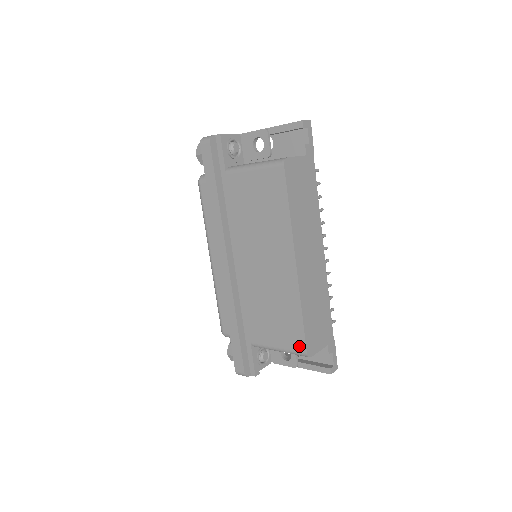
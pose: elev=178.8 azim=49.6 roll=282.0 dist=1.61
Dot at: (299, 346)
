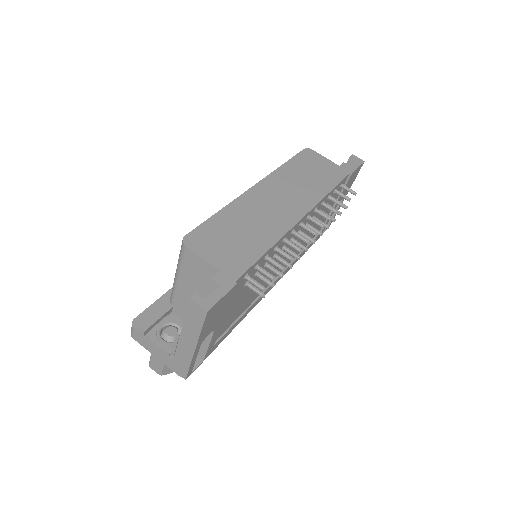
Dot at: occluded
